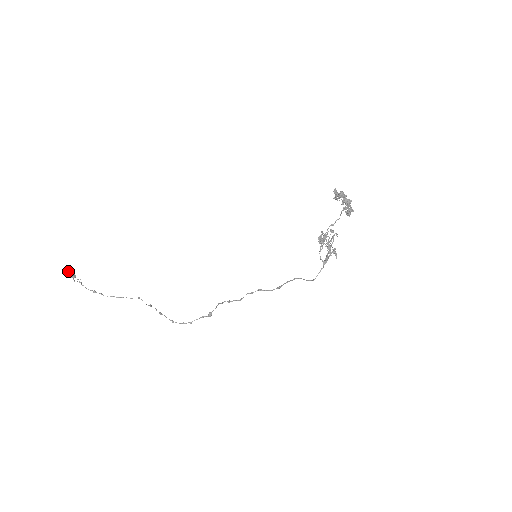
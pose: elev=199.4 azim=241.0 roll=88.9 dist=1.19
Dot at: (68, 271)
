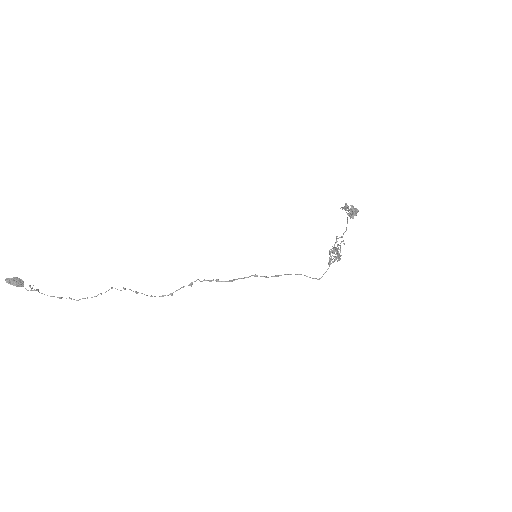
Dot at: (12, 280)
